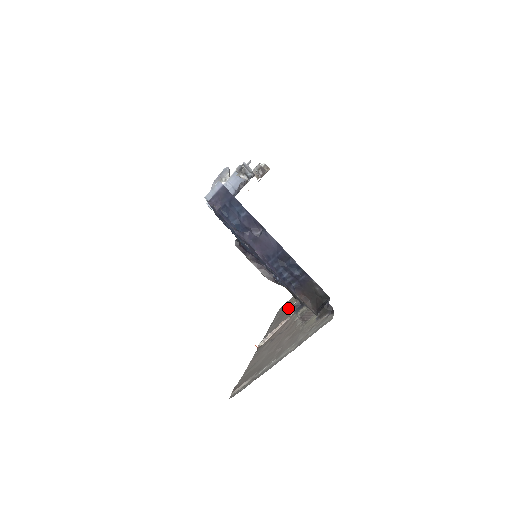
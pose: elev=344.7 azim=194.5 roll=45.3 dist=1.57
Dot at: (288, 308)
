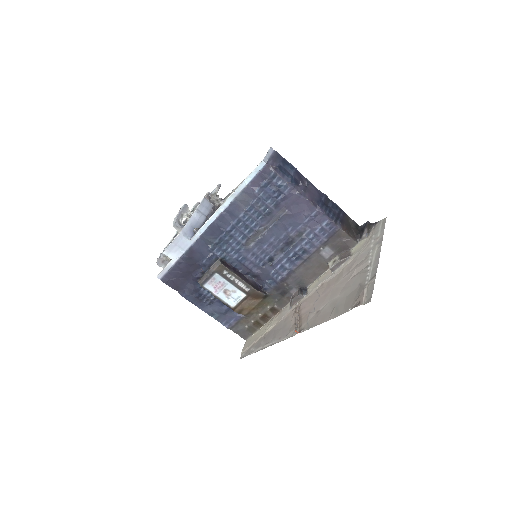
Dot at: (270, 326)
